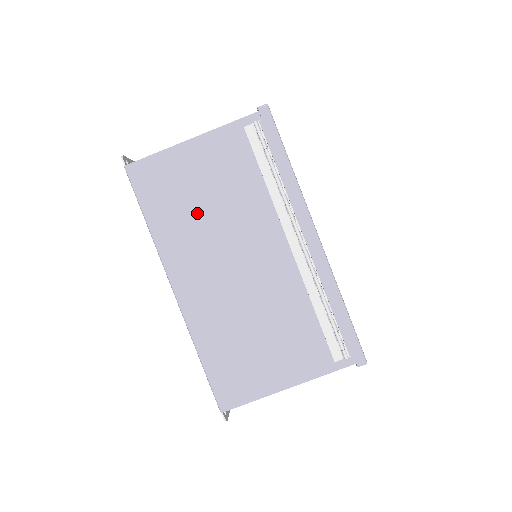
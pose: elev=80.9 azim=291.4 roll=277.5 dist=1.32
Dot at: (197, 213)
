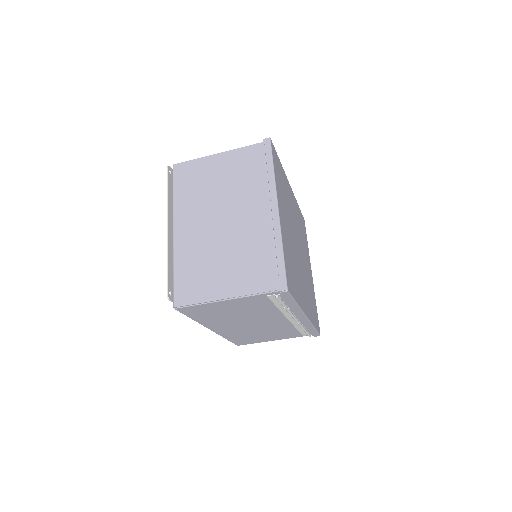
Dot at: (228, 316)
